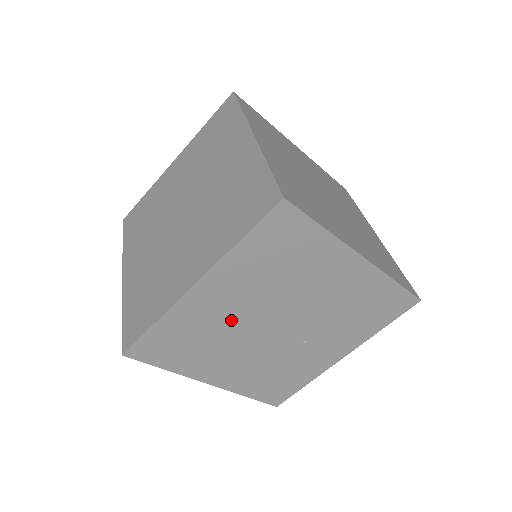
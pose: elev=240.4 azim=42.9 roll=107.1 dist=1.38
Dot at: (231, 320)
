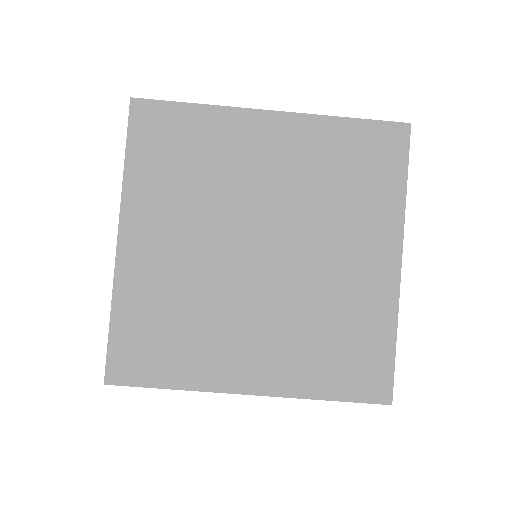
Dot at: occluded
